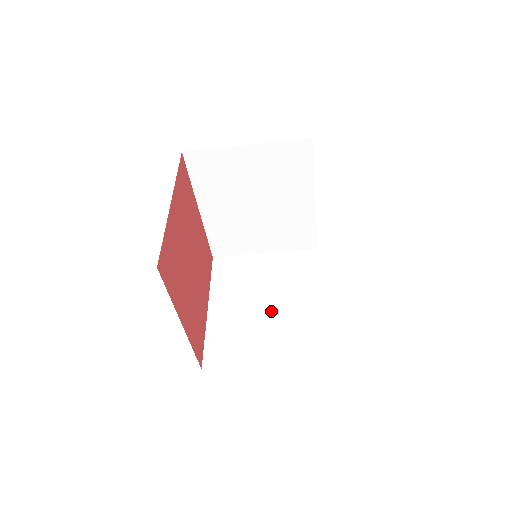
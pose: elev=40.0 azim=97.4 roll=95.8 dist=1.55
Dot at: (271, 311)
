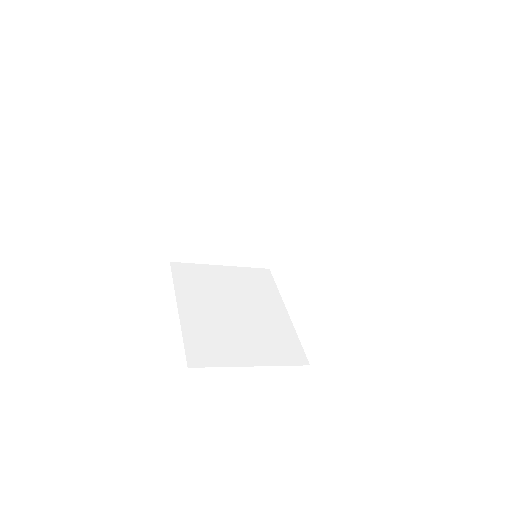
Dot at: (243, 317)
